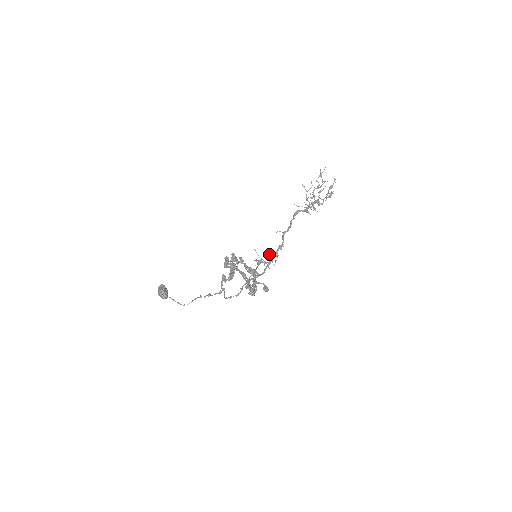
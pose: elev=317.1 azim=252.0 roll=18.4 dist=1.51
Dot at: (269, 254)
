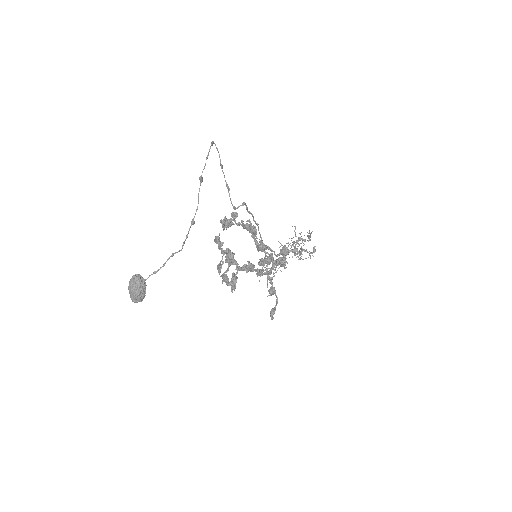
Dot at: occluded
